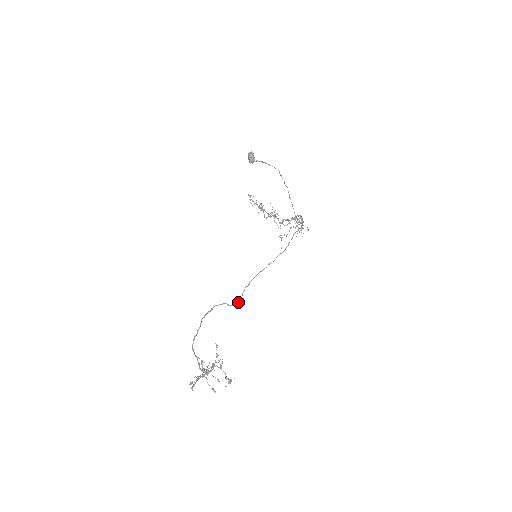
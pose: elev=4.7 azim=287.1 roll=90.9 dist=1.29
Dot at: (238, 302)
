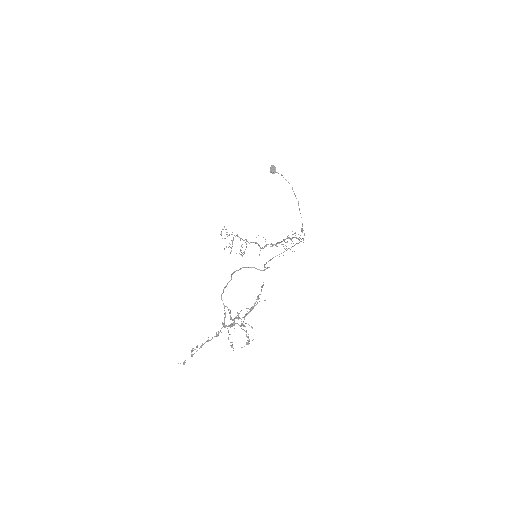
Dot at: (266, 268)
